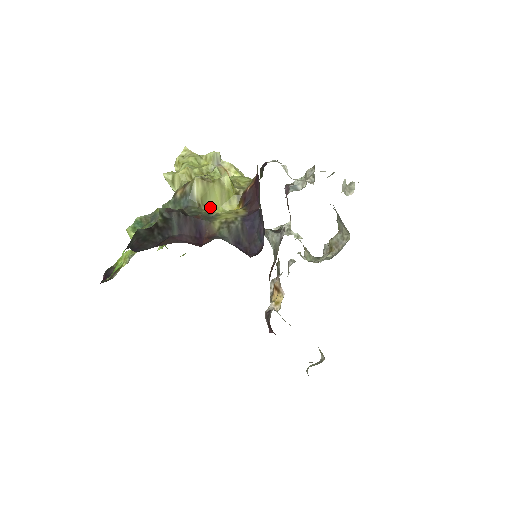
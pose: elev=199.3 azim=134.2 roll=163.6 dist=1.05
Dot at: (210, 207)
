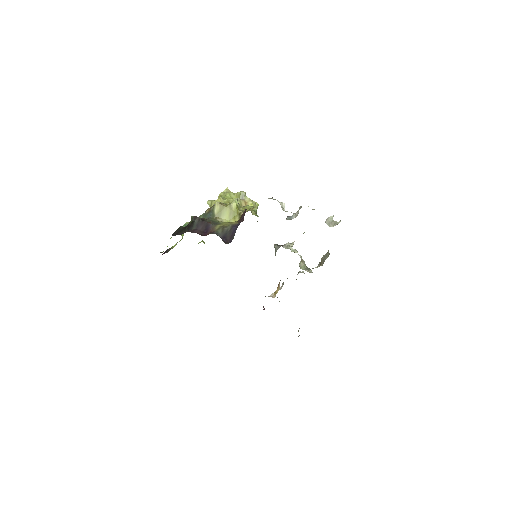
Dot at: (222, 220)
